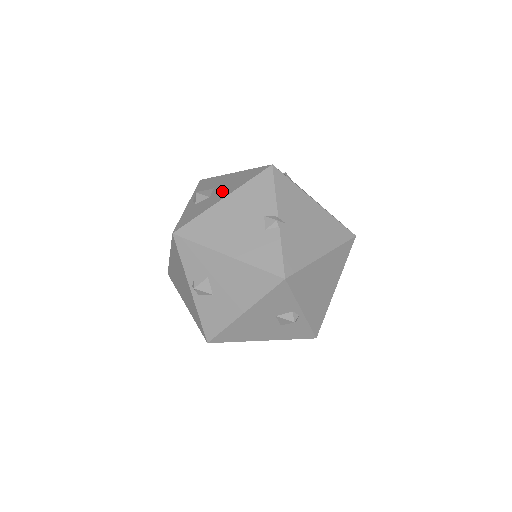
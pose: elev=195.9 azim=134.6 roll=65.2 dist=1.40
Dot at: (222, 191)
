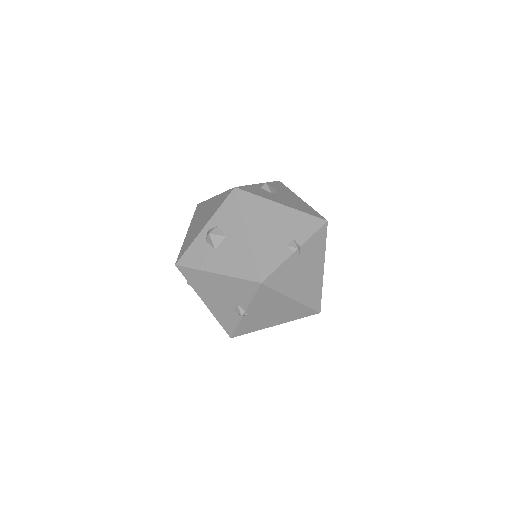
Dot at: (223, 258)
